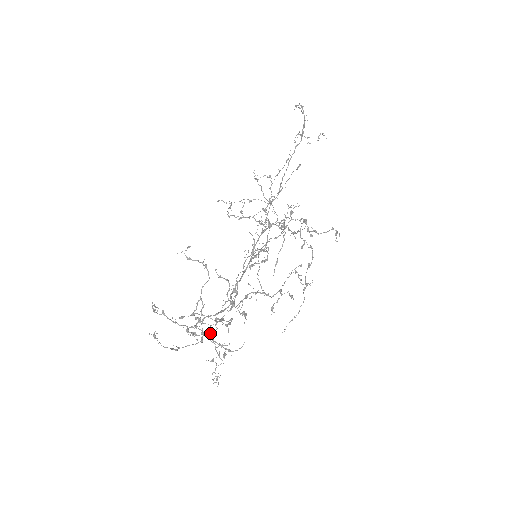
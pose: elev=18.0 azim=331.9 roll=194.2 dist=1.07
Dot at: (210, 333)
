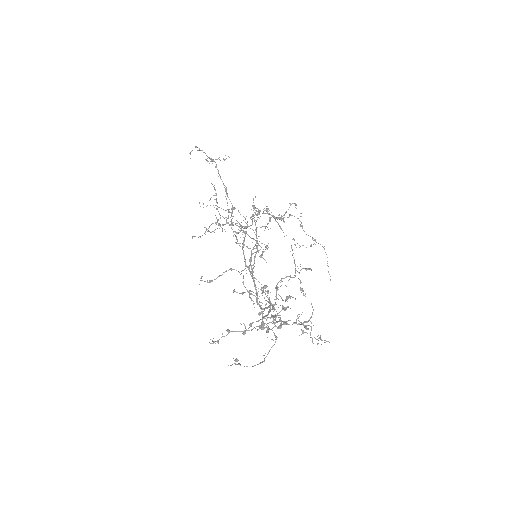
Dot at: (277, 328)
